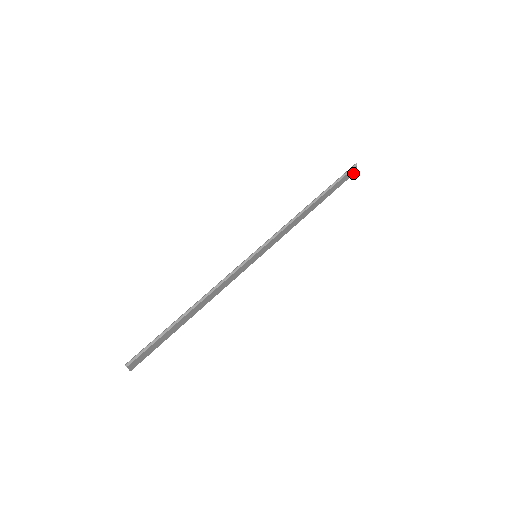
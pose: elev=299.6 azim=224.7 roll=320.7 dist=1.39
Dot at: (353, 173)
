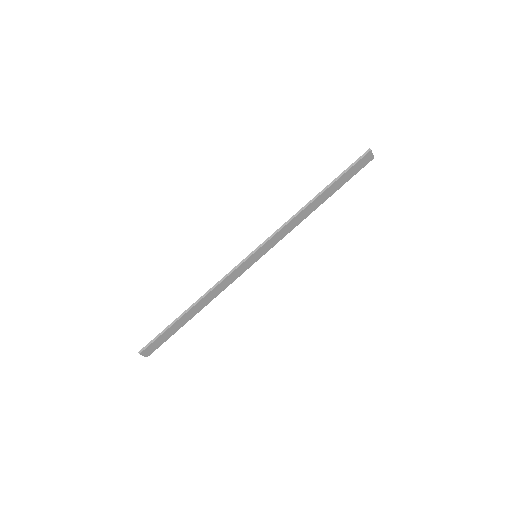
Dot at: (371, 159)
